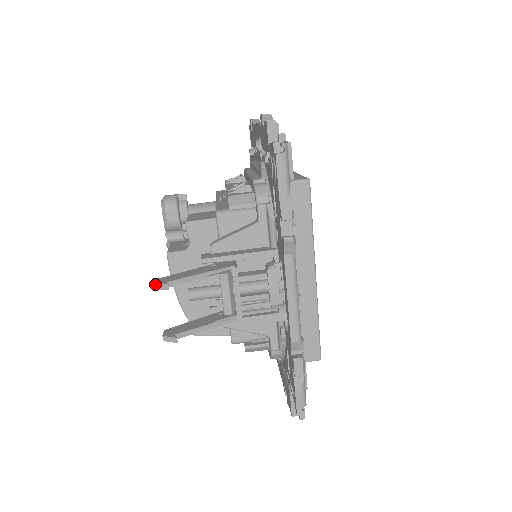
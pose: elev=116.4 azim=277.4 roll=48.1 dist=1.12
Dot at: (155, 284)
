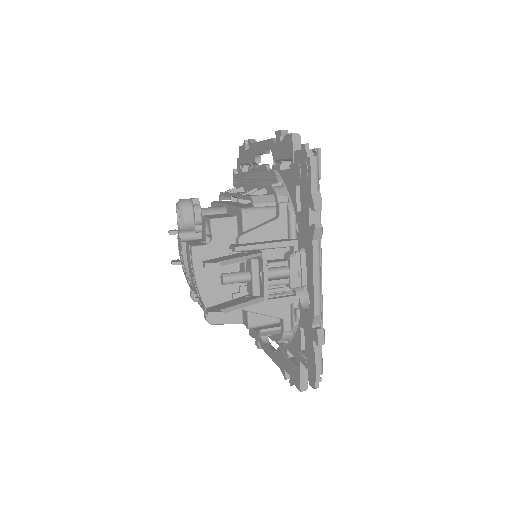
Dot at: (206, 264)
